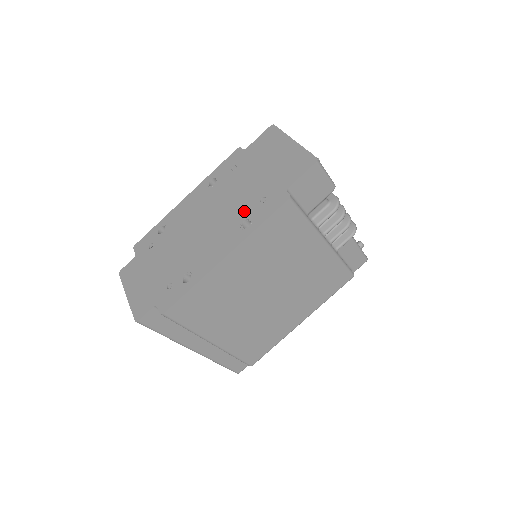
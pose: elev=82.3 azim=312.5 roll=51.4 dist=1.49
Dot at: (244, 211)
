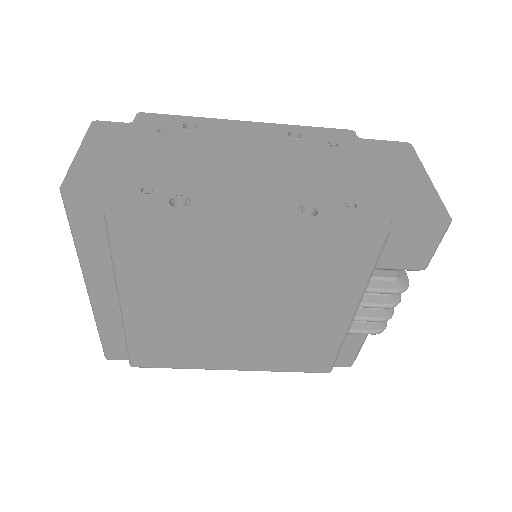
Dot at: (316, 195)
